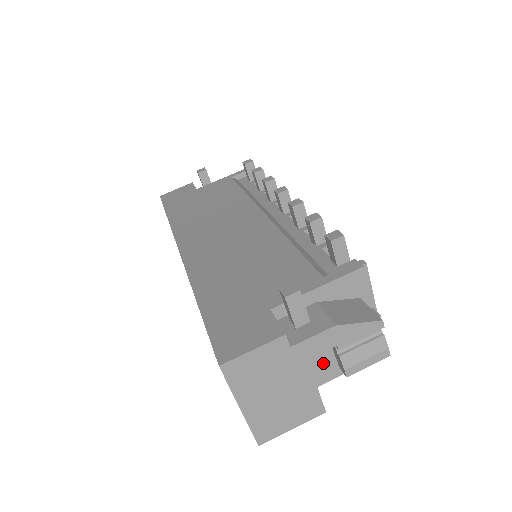
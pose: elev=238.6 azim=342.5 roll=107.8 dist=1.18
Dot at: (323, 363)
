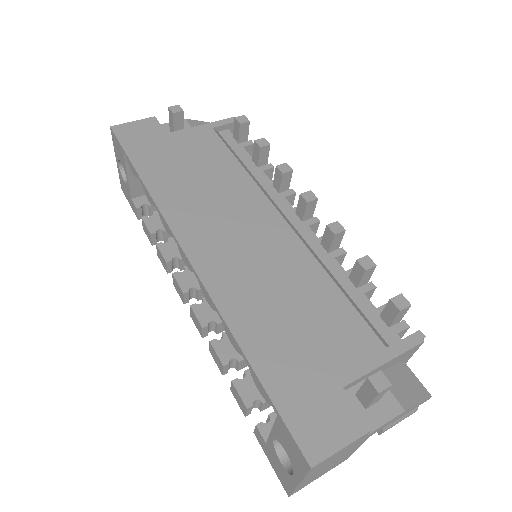
Dot at: occluded
